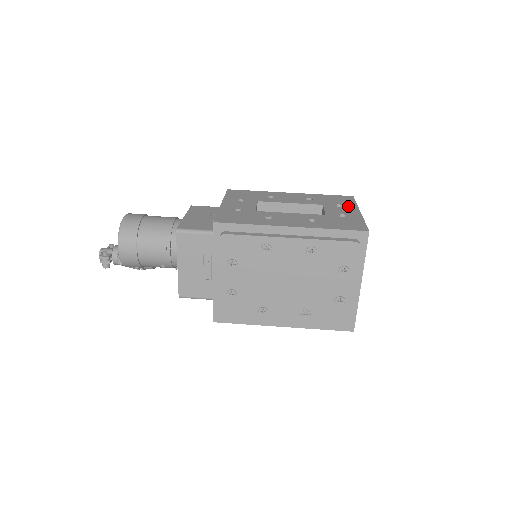
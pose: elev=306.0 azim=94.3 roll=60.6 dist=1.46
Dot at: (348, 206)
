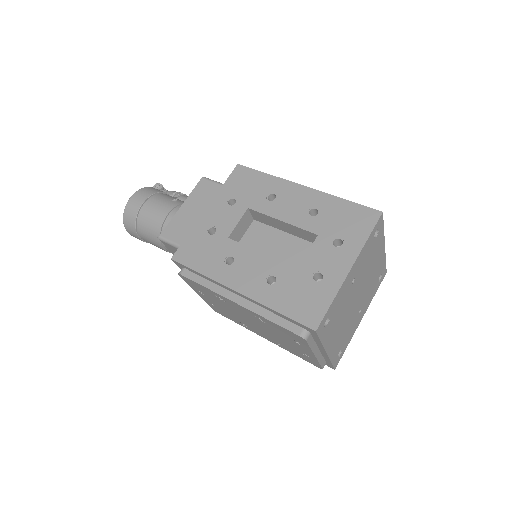
Dot at: (347, 247)
